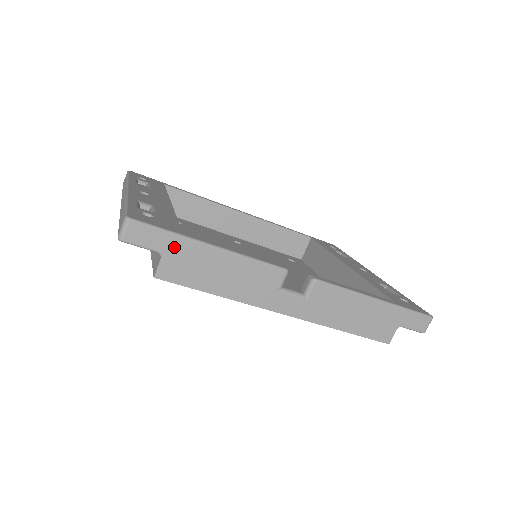
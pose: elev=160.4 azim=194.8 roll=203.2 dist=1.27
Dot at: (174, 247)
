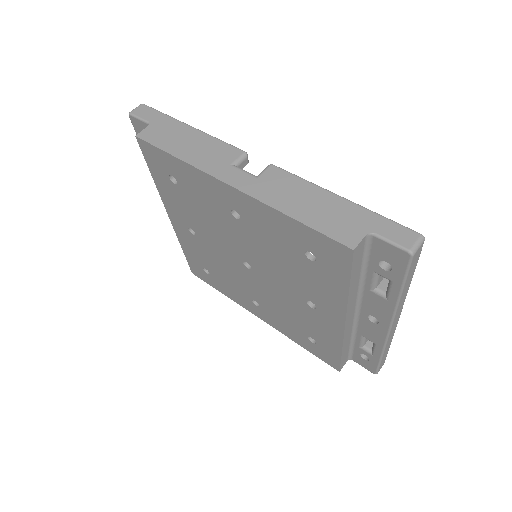
Dot at: (161, 121)
